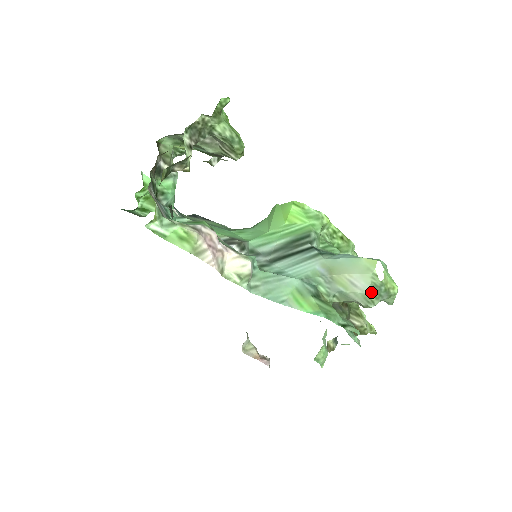
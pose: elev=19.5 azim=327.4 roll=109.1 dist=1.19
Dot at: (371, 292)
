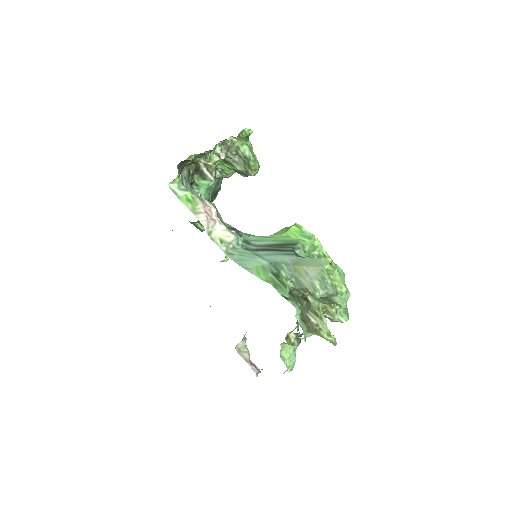
Dot at: (317, 281)
